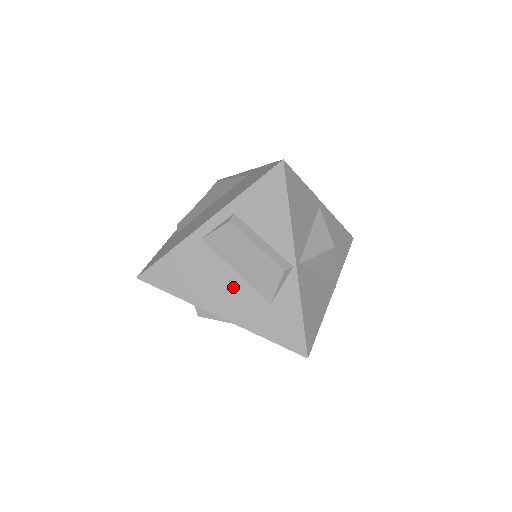
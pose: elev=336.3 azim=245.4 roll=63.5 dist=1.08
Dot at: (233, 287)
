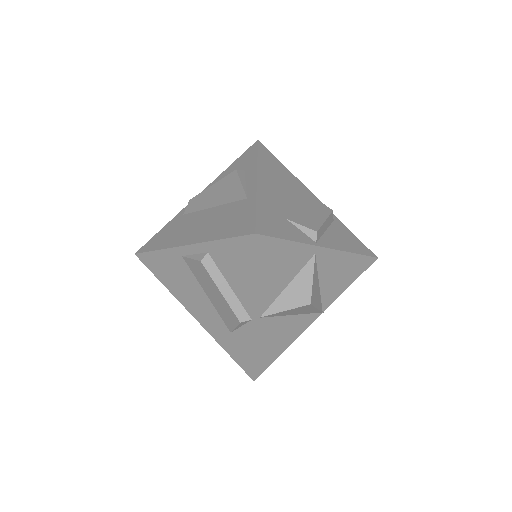
Dot at: (204, 304)
